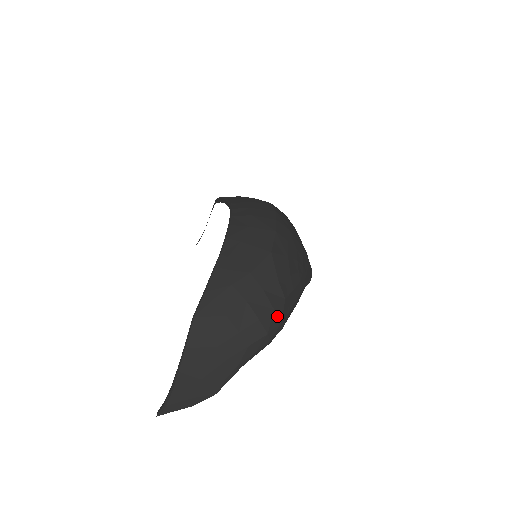
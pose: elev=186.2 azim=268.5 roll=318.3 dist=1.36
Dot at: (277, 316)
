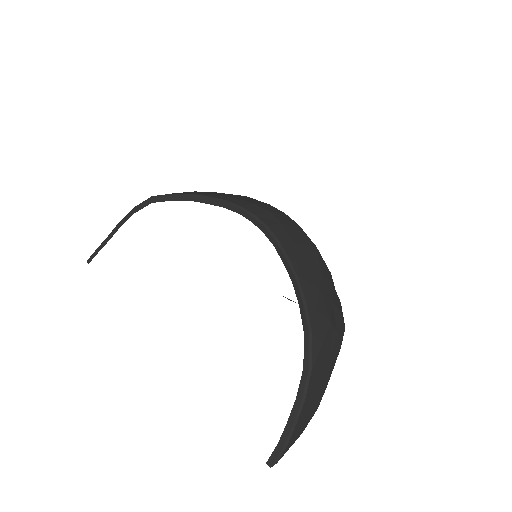
Dot at: occluded
